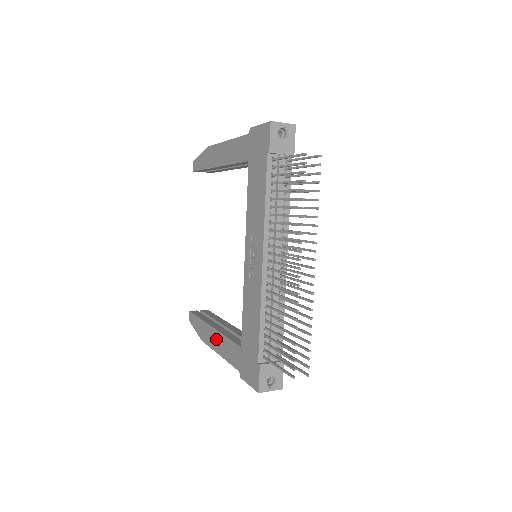
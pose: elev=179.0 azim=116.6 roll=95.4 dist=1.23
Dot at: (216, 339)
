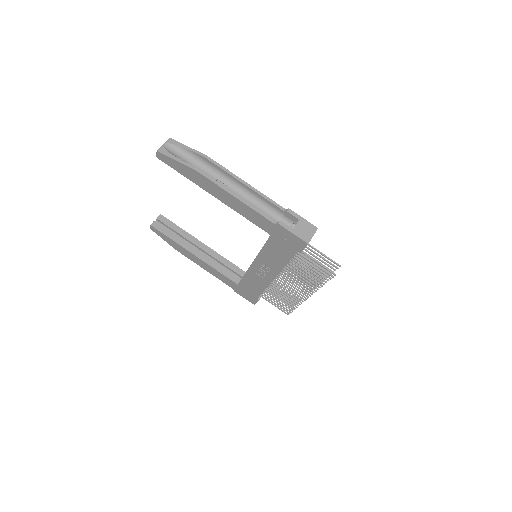
Dot at: (202, 263)
